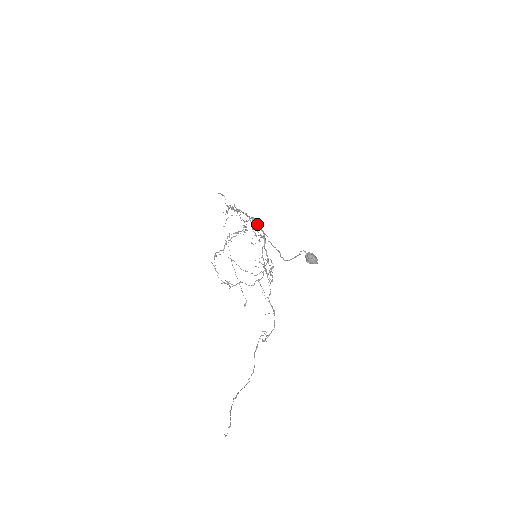
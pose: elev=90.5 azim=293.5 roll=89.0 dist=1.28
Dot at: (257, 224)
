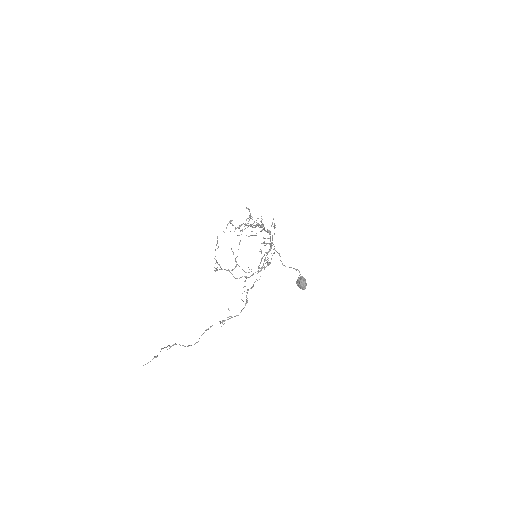
Dot at: (270, 237)
